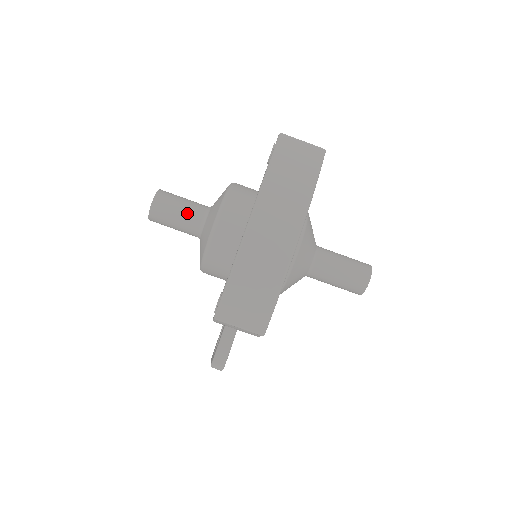
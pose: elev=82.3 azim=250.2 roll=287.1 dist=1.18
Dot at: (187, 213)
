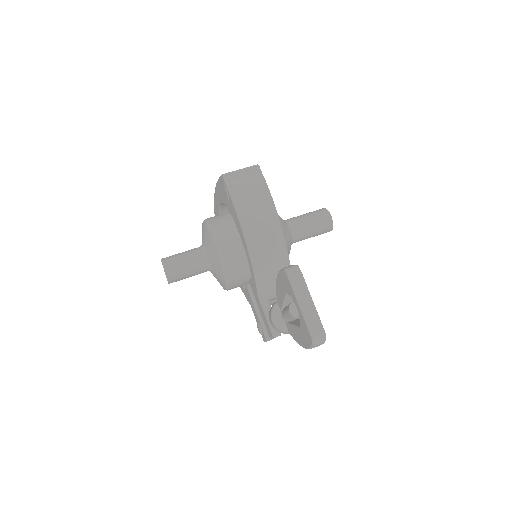
Dot at: occluded
